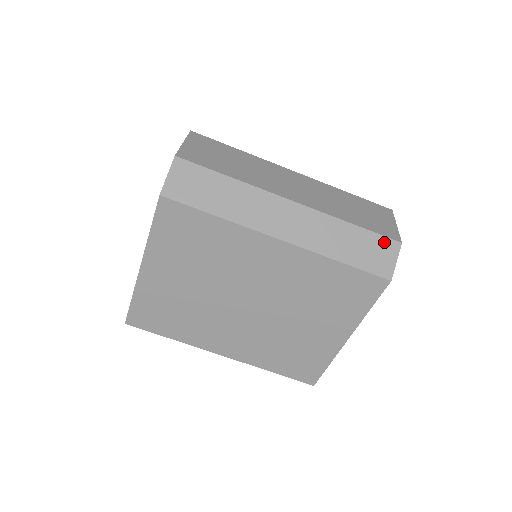
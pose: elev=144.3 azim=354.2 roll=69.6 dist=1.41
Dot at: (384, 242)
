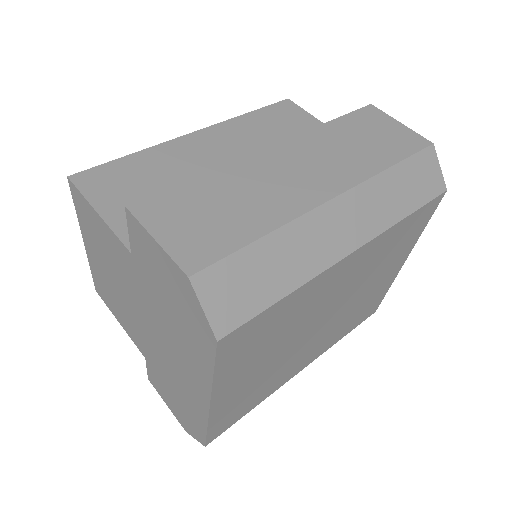
Dot at: (423, 158)
